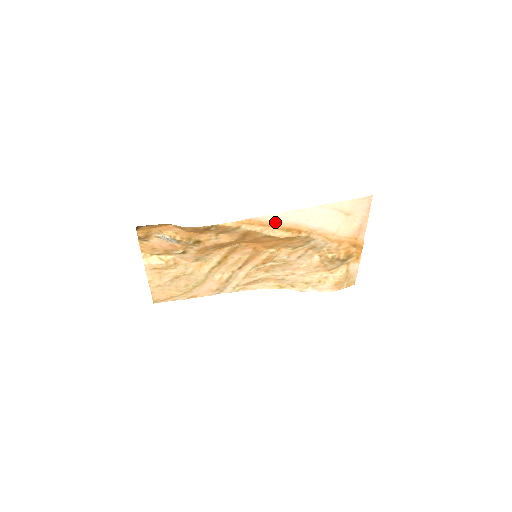
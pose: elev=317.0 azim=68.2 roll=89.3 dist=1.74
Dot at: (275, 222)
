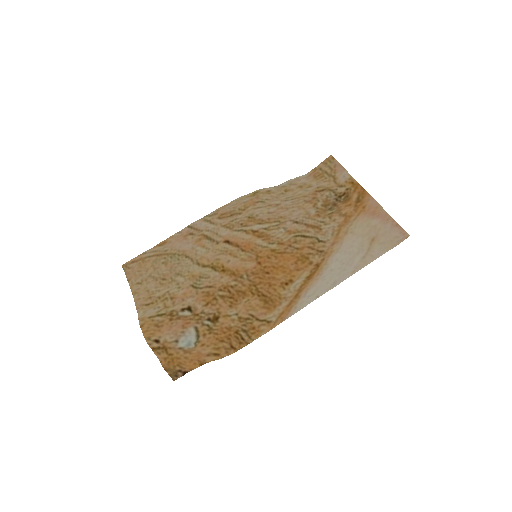
Dot at: (302, 296)
